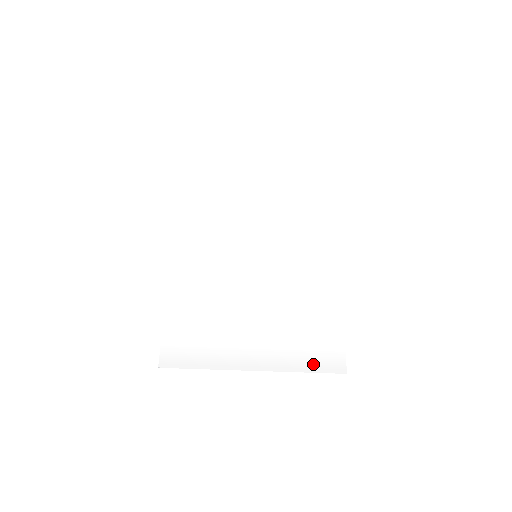
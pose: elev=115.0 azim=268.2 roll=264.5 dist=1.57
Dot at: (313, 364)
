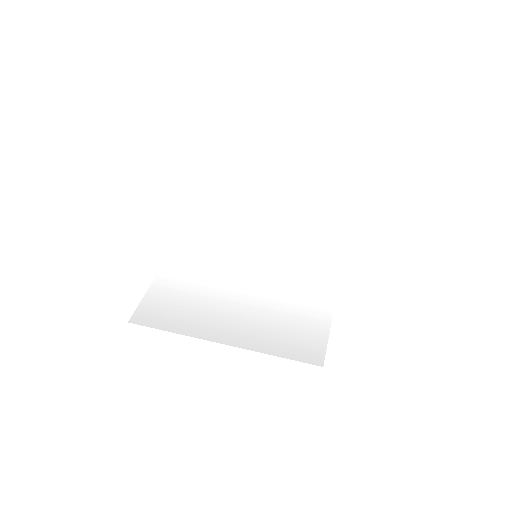
Dot at: (288, 351)
